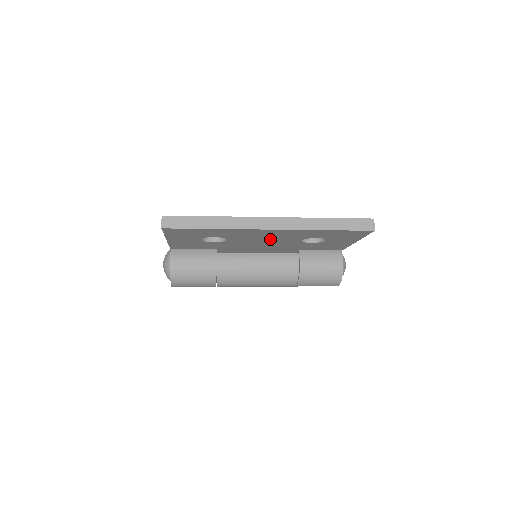
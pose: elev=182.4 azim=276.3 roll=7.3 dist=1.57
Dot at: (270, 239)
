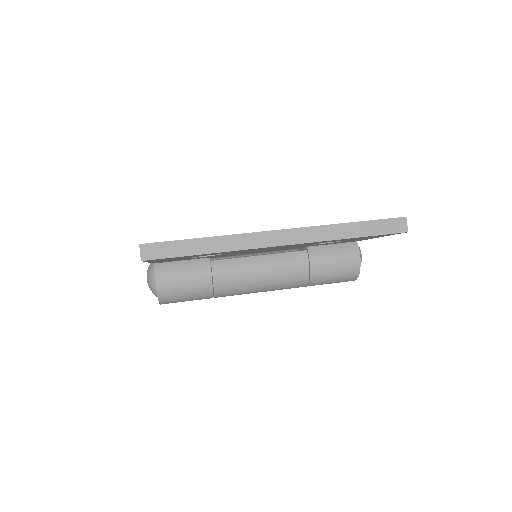
Dot at: (276, 248)
